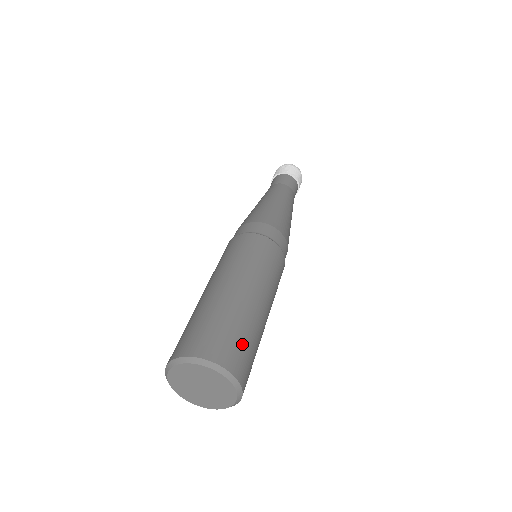
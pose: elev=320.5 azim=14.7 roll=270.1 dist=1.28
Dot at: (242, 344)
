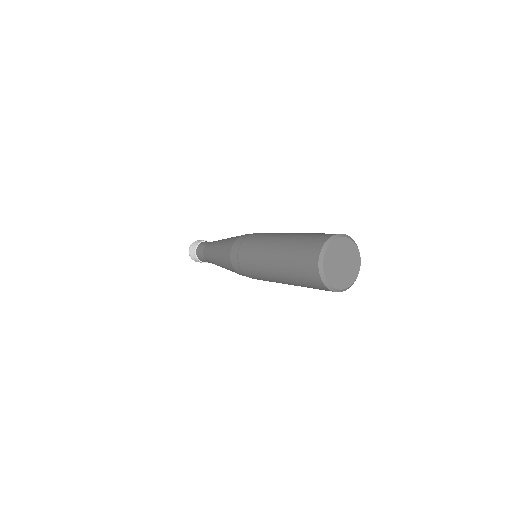
Dot at: occluded
